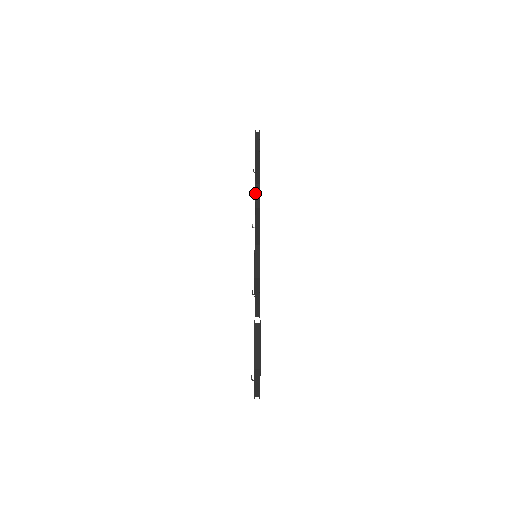
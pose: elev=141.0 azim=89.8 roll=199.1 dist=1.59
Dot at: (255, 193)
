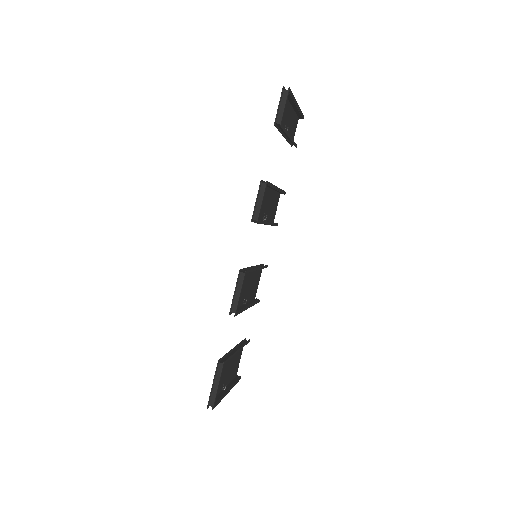
Dot at: (256, 199)
